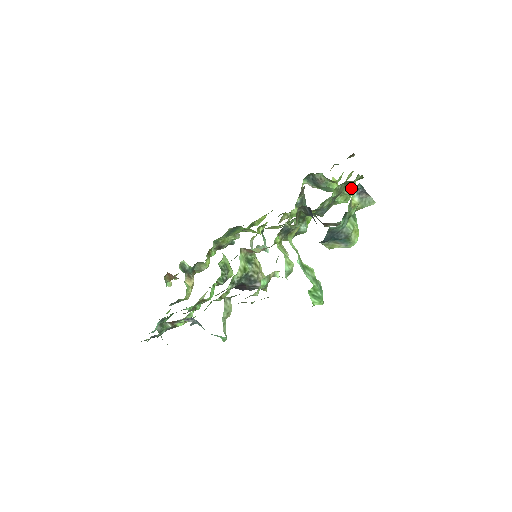
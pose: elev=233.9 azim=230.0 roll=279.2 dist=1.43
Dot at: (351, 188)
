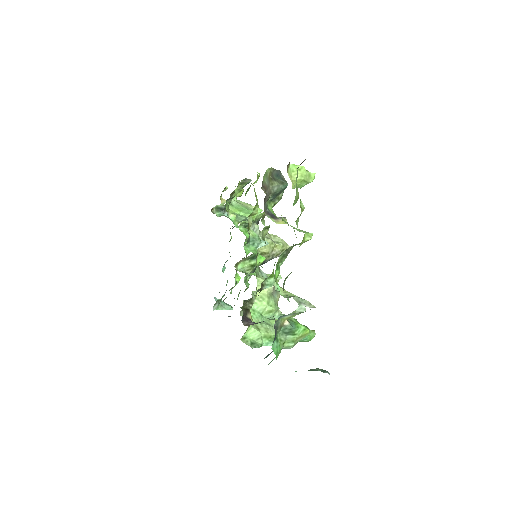
Dot at: (302, 243)
